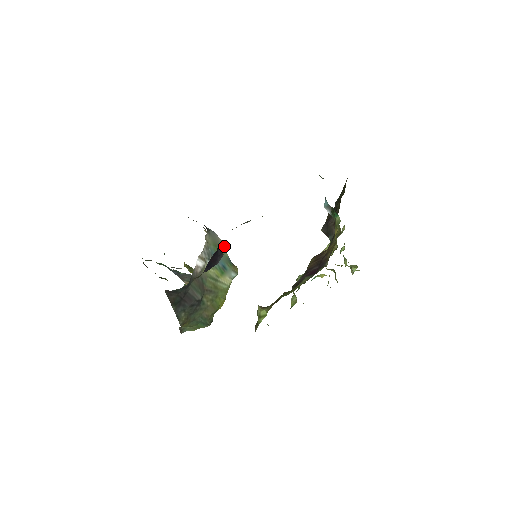
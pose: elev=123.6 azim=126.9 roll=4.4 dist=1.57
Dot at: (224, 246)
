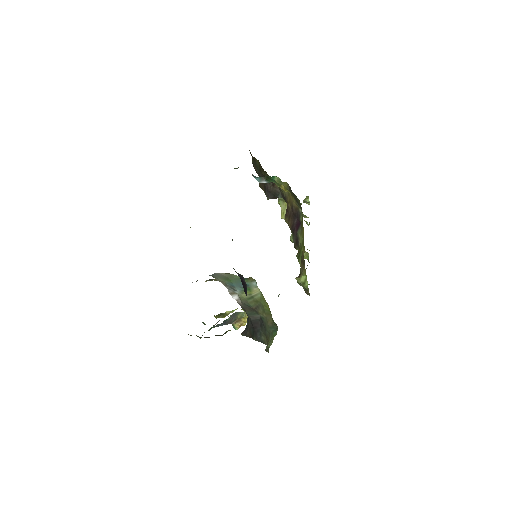
Dot at: (230, 274)
